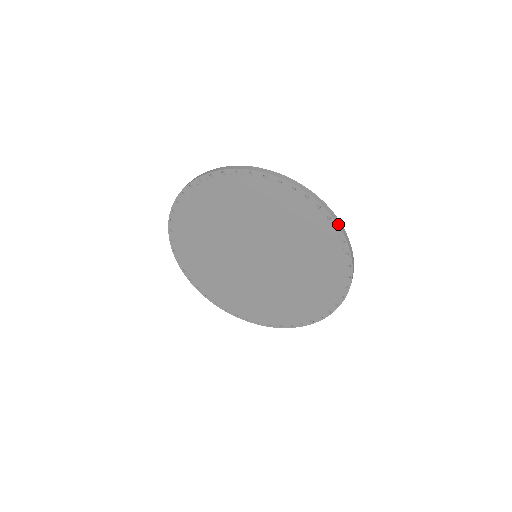
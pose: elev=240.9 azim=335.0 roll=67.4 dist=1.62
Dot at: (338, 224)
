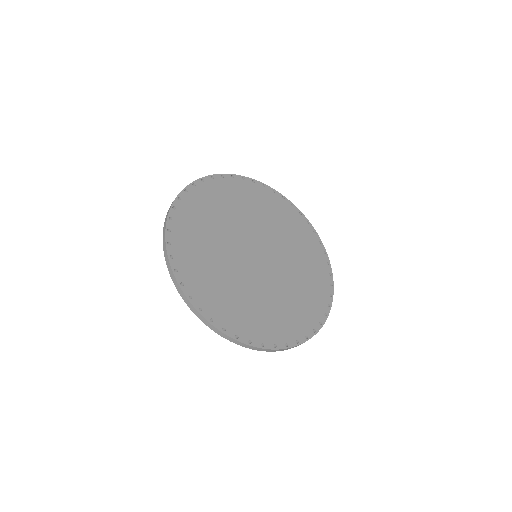
Dot at: (256, 349)
